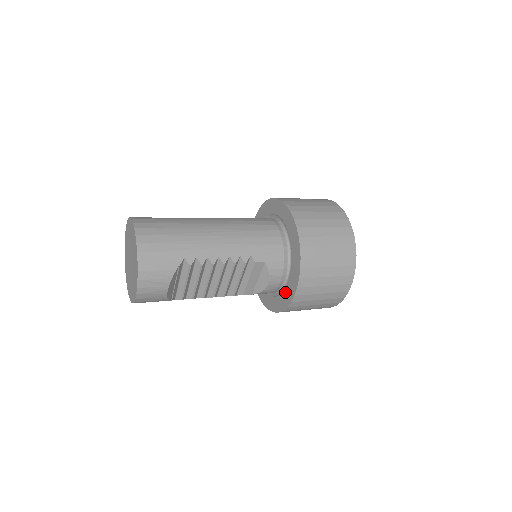
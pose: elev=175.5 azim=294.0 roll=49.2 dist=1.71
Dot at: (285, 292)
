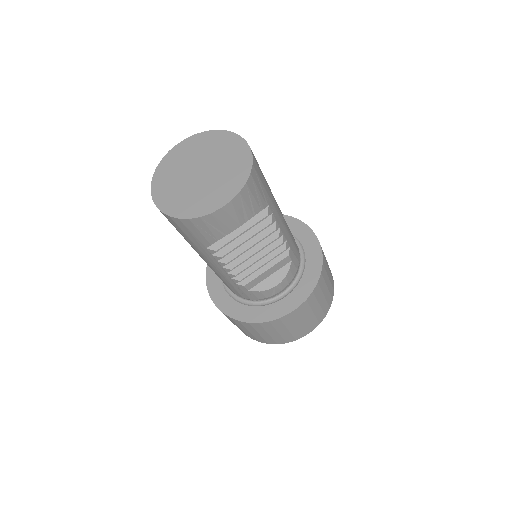
Dot at: (280, 302)
